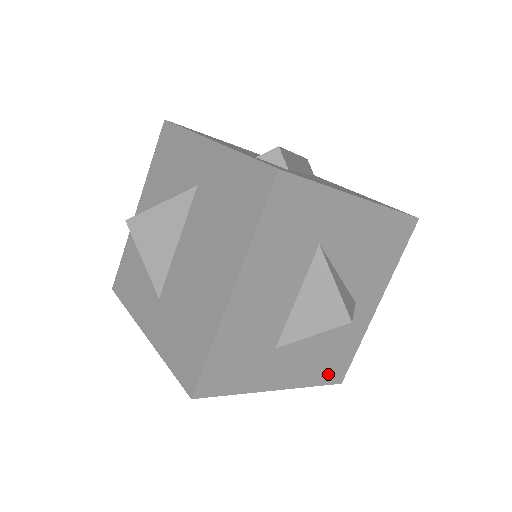
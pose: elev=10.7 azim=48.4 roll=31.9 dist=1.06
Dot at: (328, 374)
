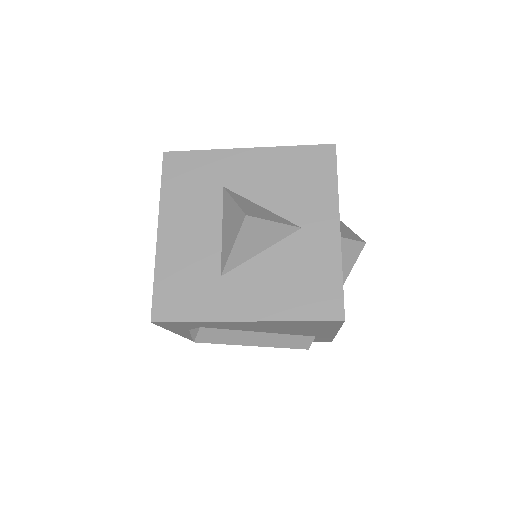
Dot at: (312, 307)
